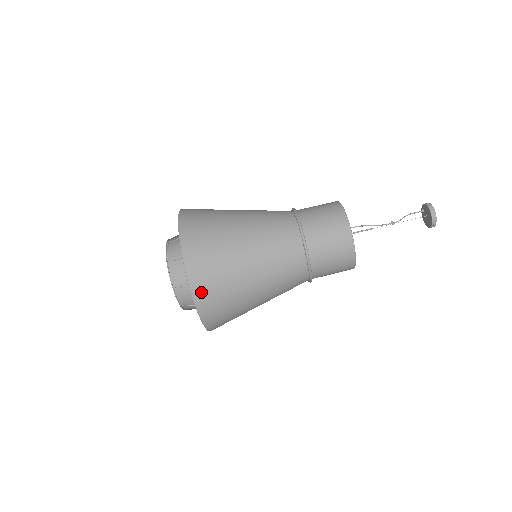
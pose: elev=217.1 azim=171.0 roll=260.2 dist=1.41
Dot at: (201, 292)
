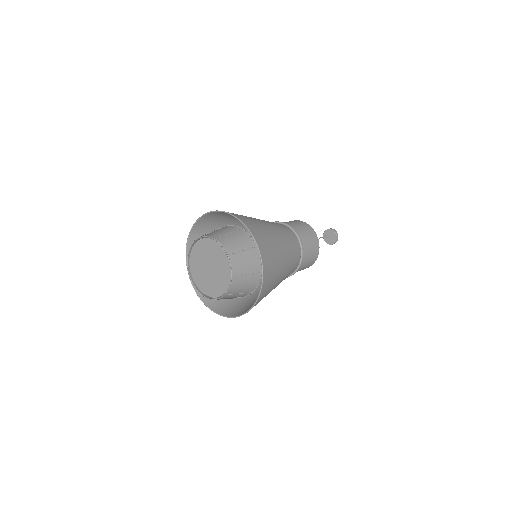
Dot at: (260, 242)
